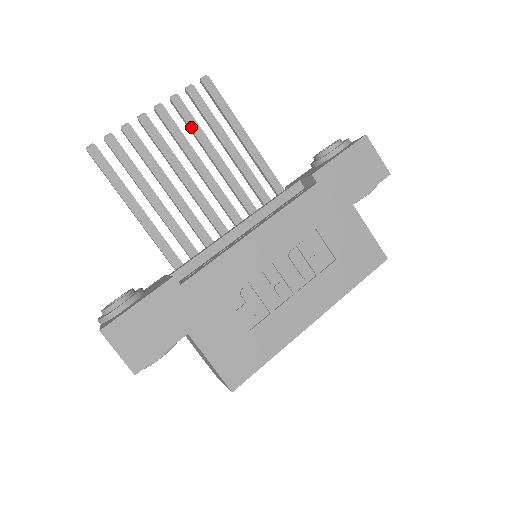
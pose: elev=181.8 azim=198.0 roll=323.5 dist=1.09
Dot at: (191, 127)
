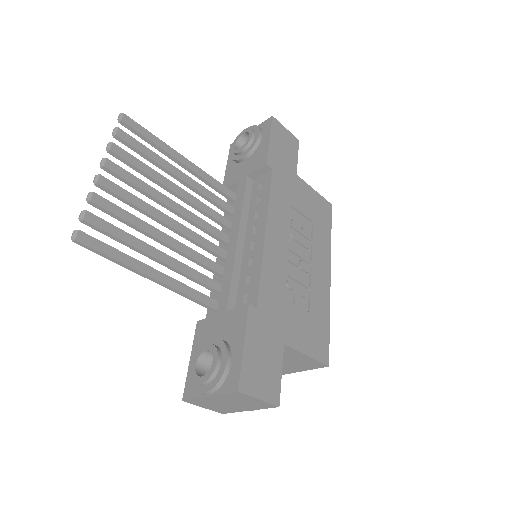
Dot at: (142, 170)
